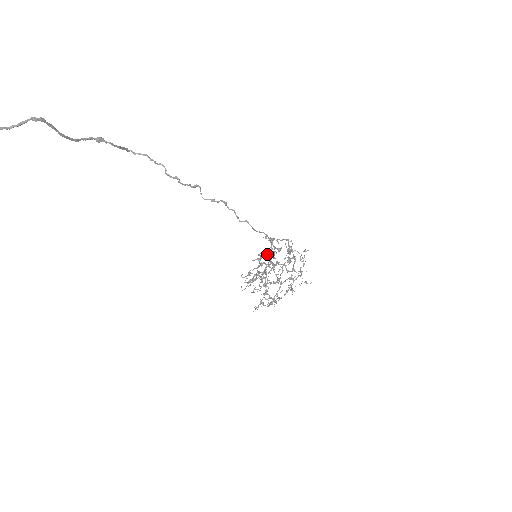
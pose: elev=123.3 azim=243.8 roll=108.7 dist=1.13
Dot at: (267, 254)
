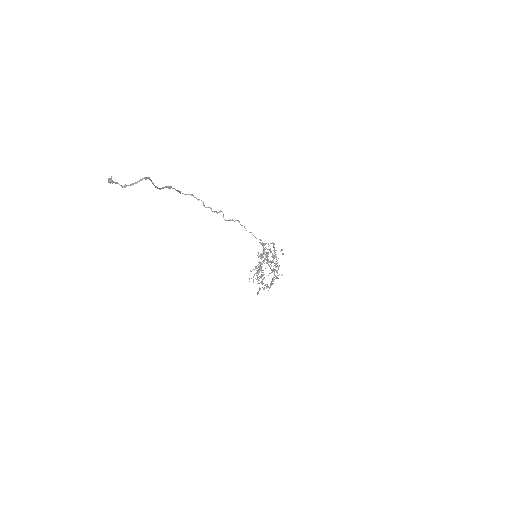
Dot at: occluded
